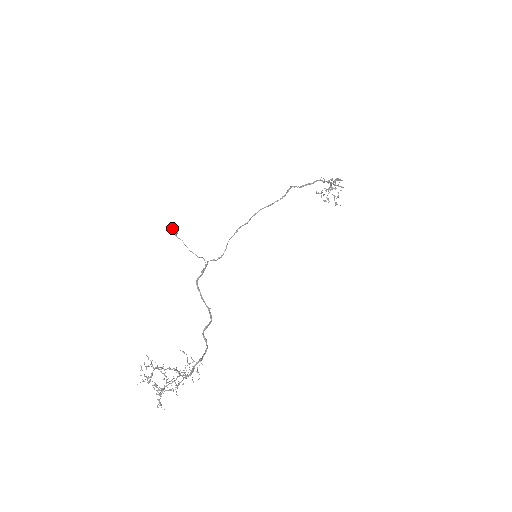
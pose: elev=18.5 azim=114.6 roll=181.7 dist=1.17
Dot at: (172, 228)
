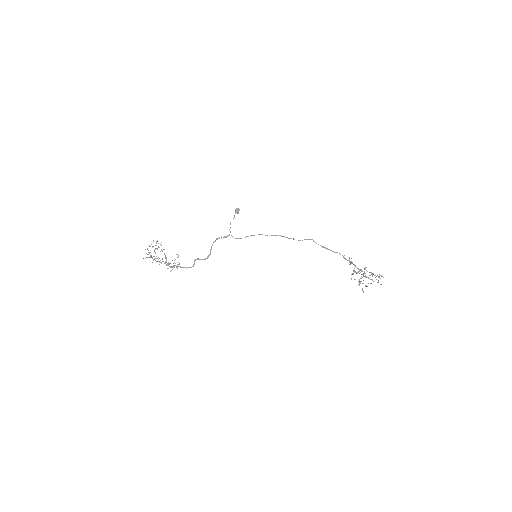
Dot at: (237, 208)
